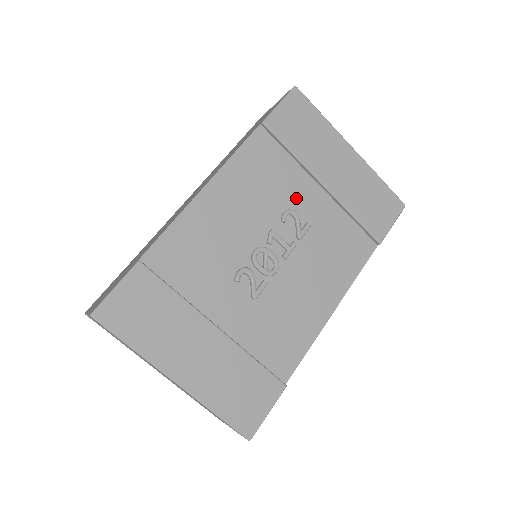
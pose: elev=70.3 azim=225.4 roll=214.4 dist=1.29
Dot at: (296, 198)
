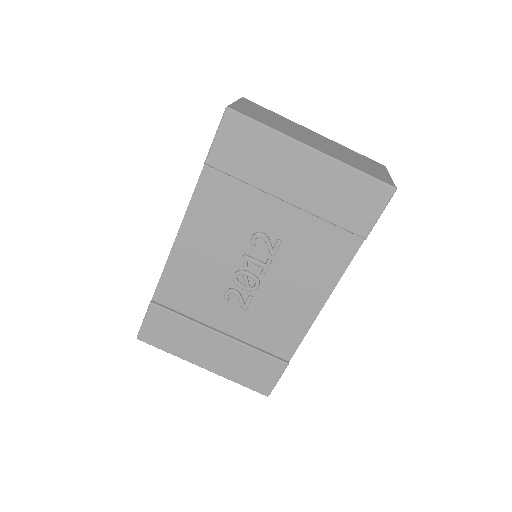
Dot at: (261, 220)
